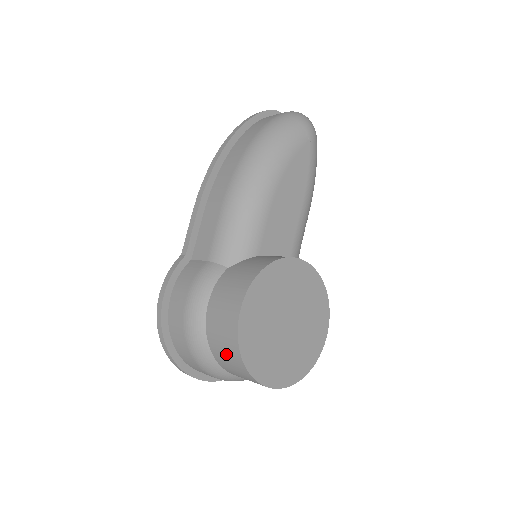
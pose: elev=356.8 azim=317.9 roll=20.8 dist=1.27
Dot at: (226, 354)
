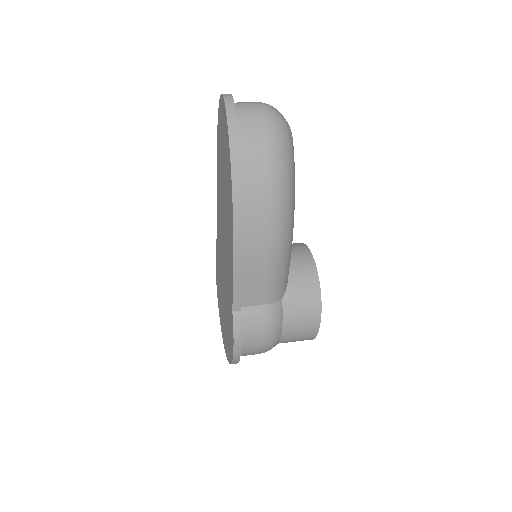
Dot at: occluded
